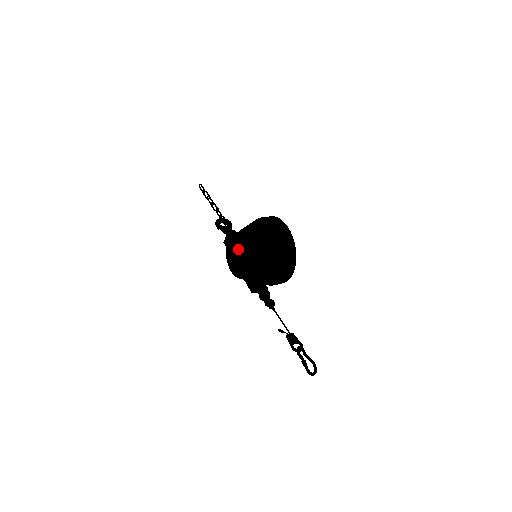
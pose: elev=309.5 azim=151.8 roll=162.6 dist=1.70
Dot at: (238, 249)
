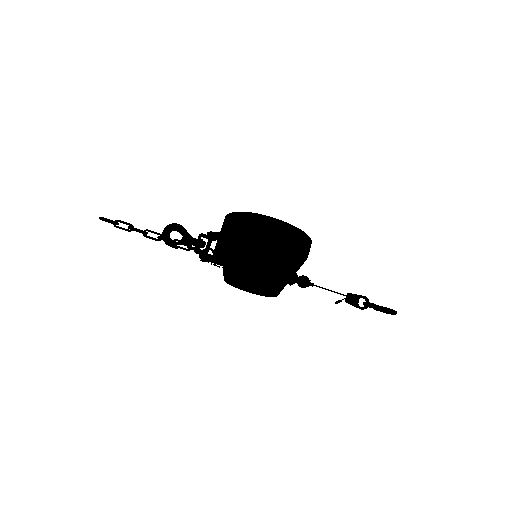
Dot at: occluded
